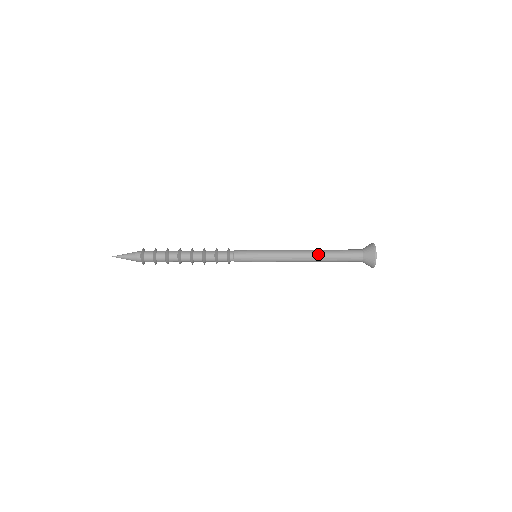
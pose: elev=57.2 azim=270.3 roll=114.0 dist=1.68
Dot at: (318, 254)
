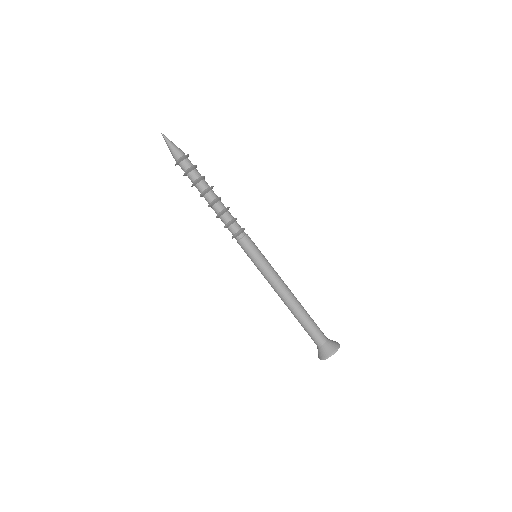
Dot at: (300, 303)
